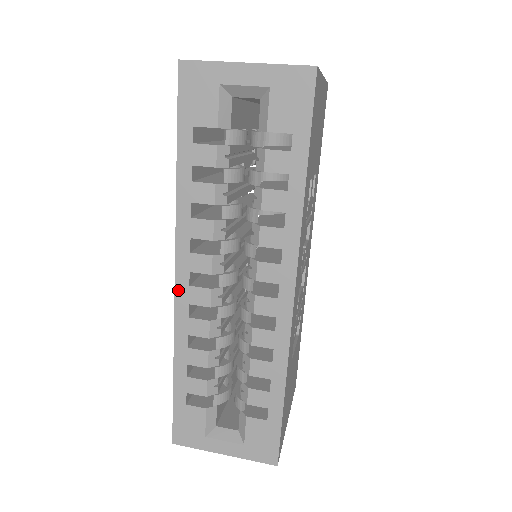
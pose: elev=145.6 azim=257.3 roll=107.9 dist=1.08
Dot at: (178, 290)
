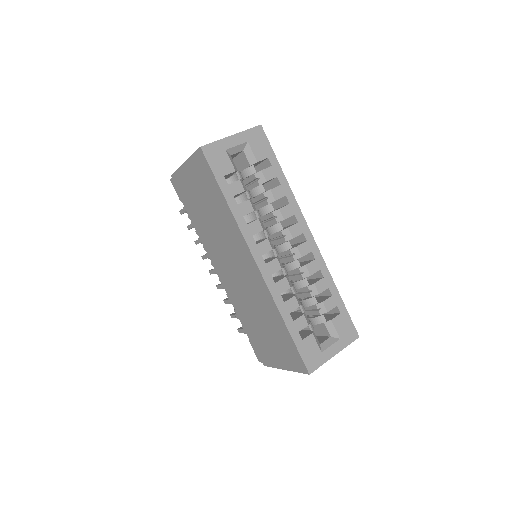
Dot at: (262, 270)
